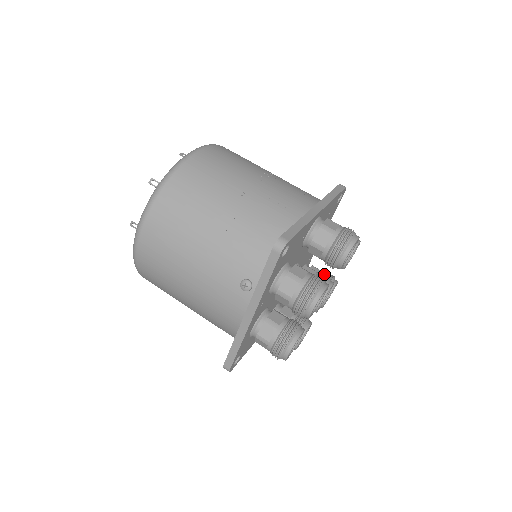
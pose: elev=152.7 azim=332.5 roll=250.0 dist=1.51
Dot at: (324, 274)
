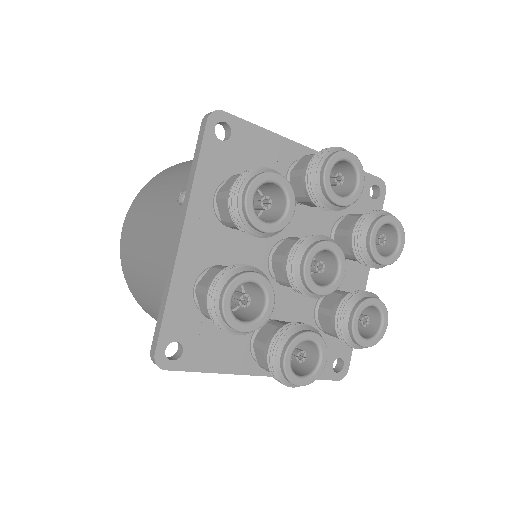
Dot at: occluded
